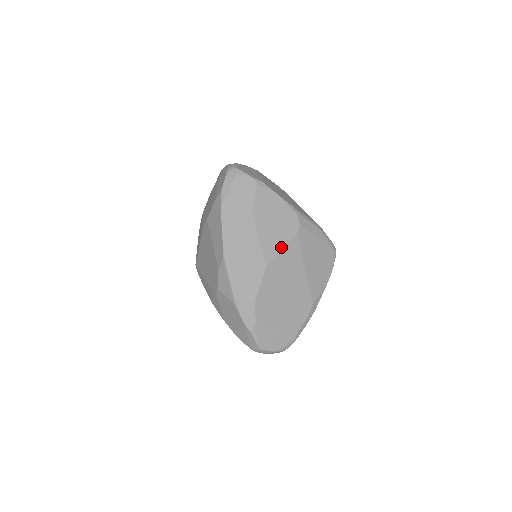
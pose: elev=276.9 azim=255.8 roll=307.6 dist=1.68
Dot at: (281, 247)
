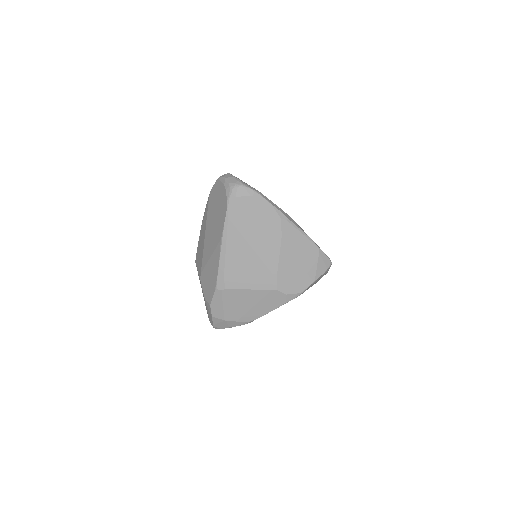
Dot at: occluded
